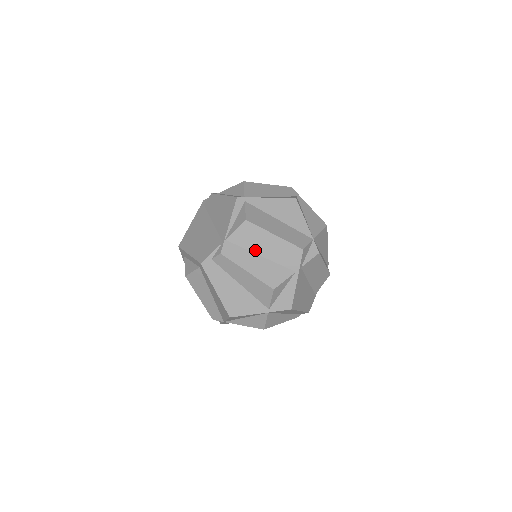
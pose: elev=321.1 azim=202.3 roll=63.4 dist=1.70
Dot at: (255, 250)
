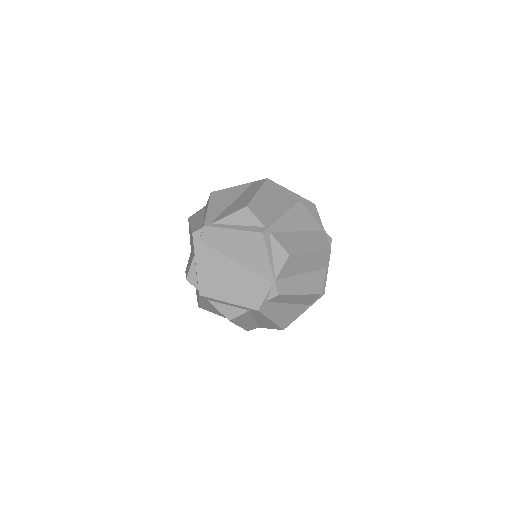
Dot at: (298, 272)
